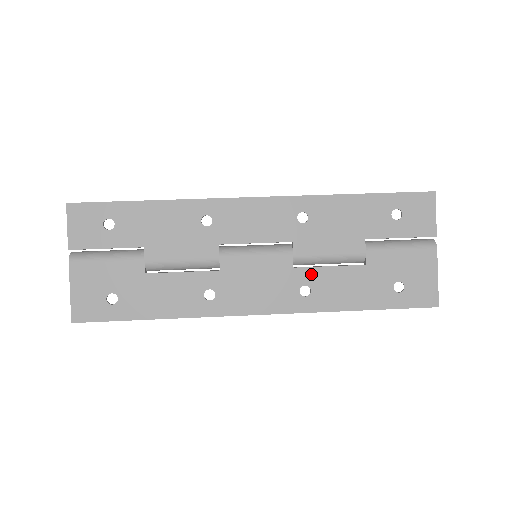
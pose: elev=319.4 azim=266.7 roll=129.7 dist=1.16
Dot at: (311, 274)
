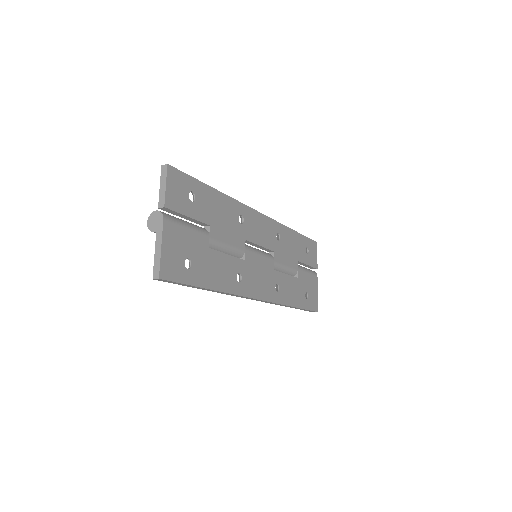
Dot at: (280, 277)
